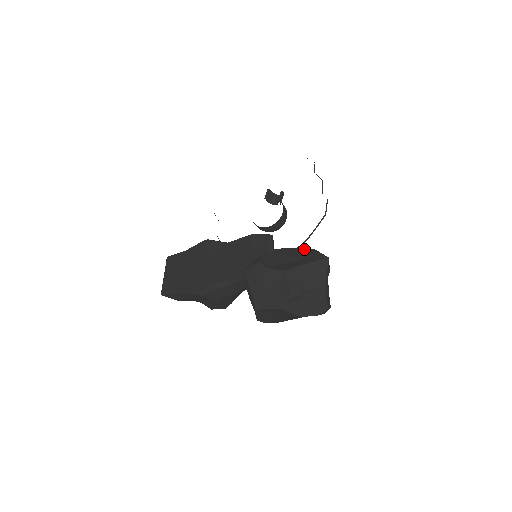
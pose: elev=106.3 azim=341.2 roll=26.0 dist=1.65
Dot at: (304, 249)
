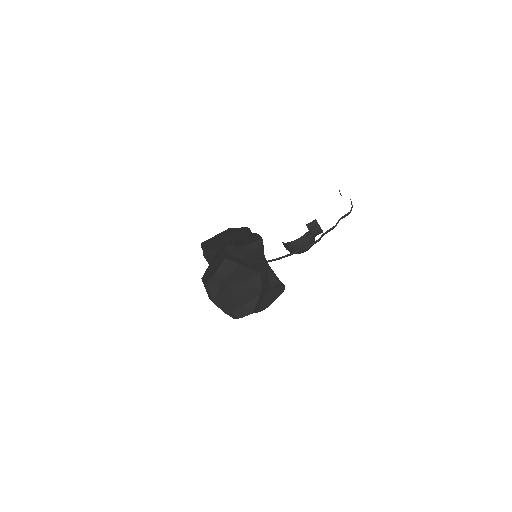
Dot at: (264, 261)
